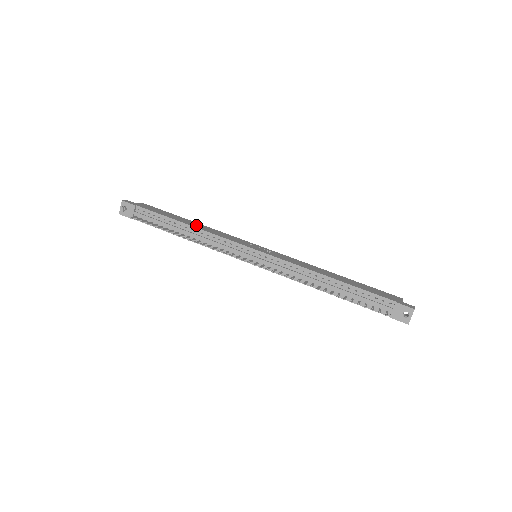
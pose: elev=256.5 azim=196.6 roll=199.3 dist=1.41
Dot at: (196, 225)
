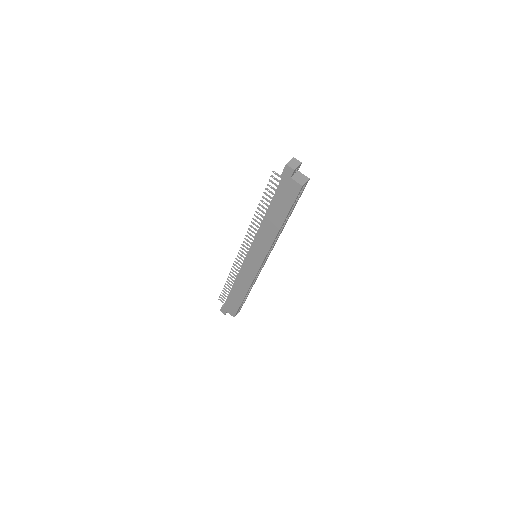
Dot at: occluded
